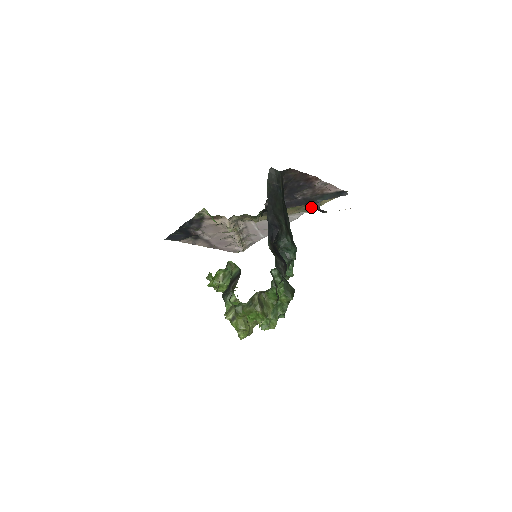
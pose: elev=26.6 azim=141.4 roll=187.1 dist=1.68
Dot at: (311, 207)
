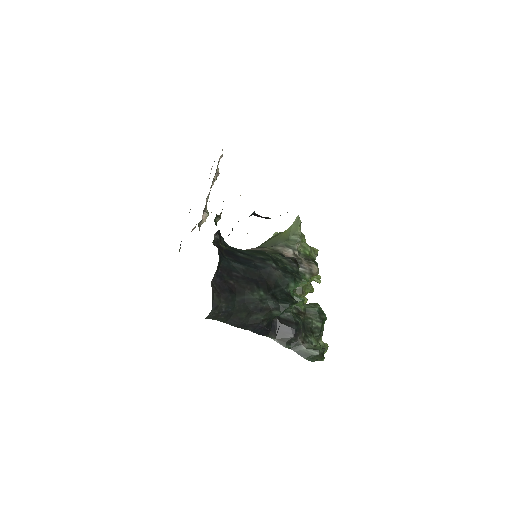
Dot at: occluded
